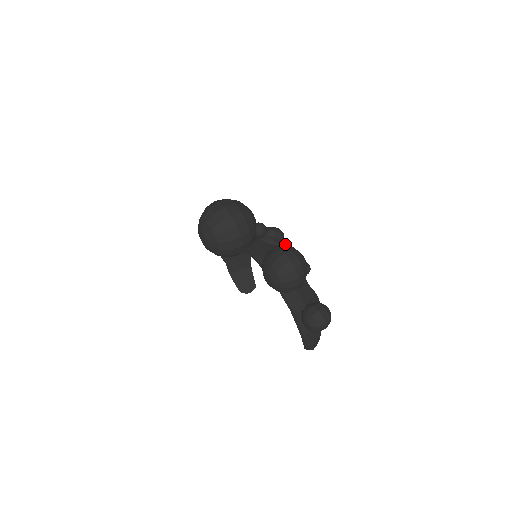
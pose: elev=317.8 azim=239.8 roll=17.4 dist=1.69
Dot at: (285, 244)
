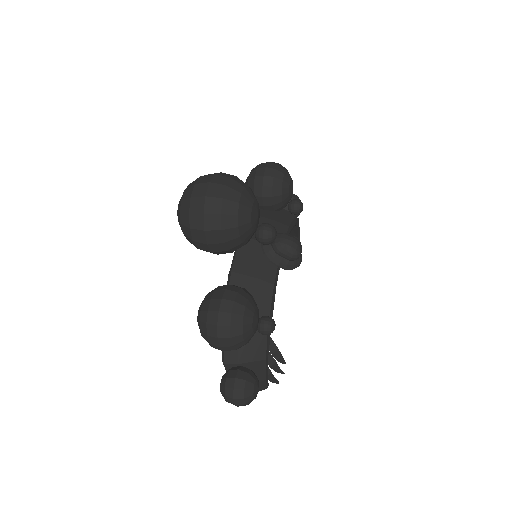
Dot at: (296, 266)
